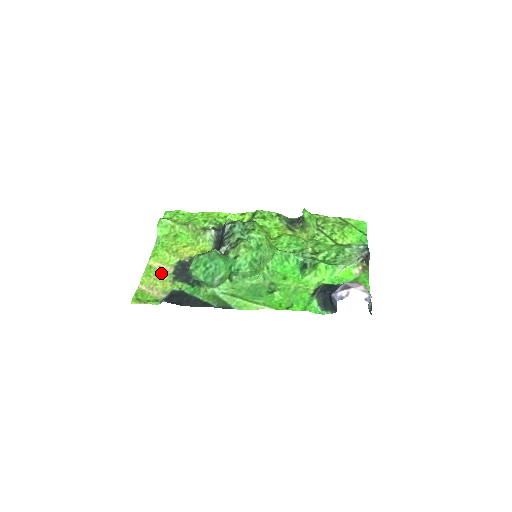
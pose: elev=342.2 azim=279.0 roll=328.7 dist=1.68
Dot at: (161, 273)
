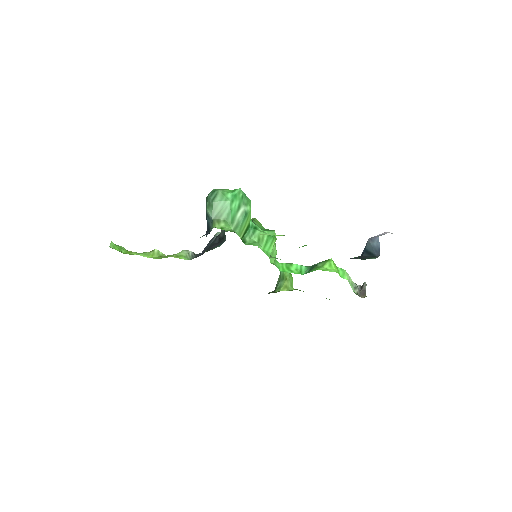
Dot at: occluded
